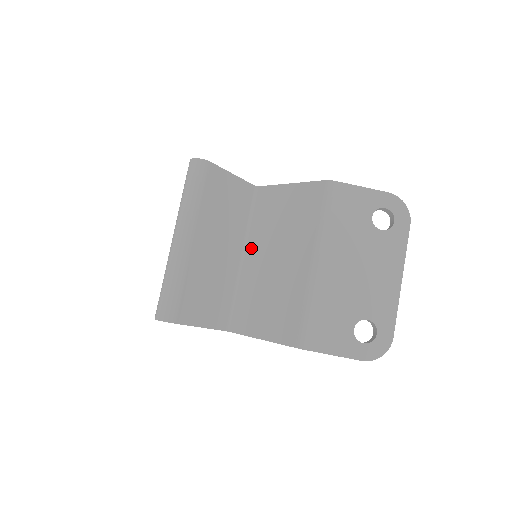
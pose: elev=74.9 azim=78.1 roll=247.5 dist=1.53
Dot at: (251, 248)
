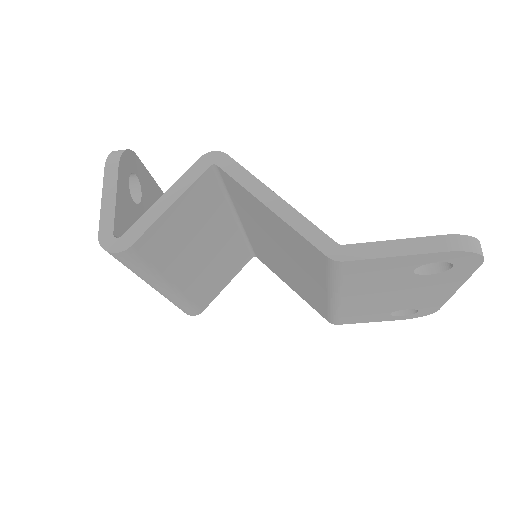
Dot at: (245, 222)
